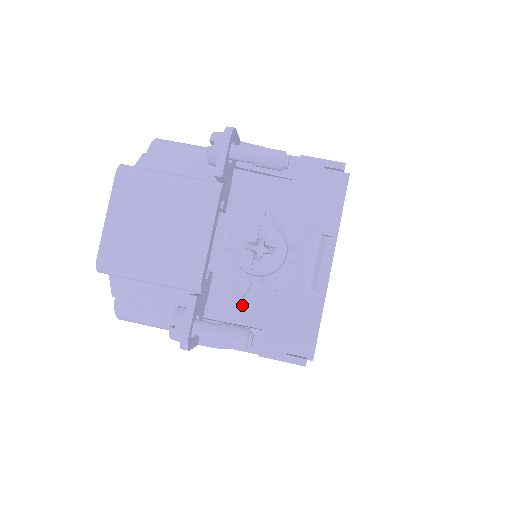
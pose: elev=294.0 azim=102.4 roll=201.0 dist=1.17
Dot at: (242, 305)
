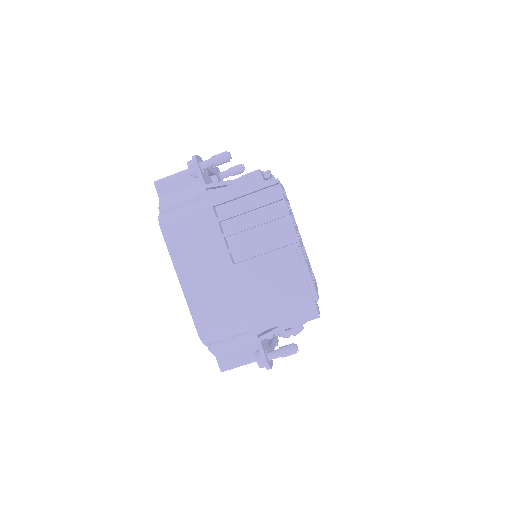
Dot at: occluded
